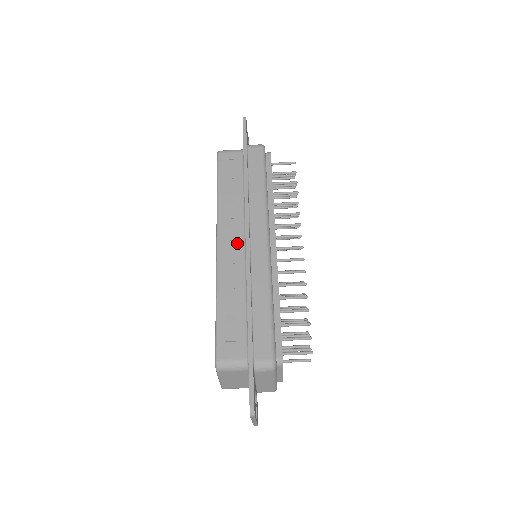
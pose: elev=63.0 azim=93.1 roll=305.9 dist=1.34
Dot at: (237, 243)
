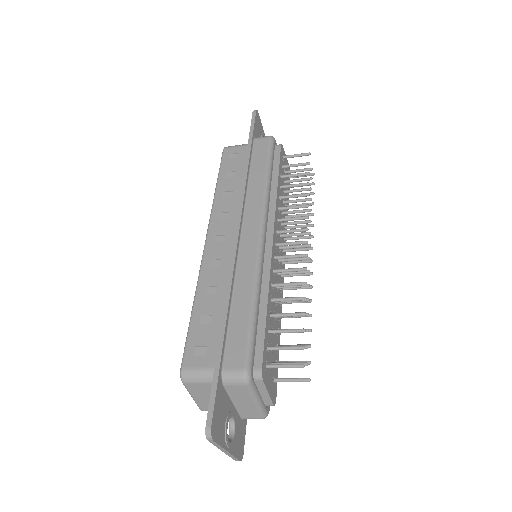
Dot at: (227, 237)
